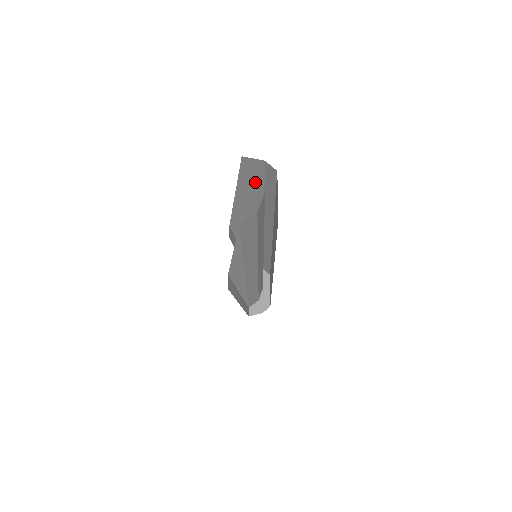
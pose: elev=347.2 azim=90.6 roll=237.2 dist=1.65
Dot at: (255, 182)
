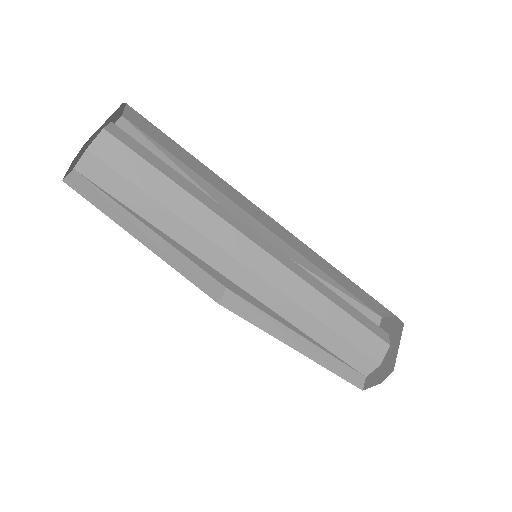
Dot at: (169, 143)
